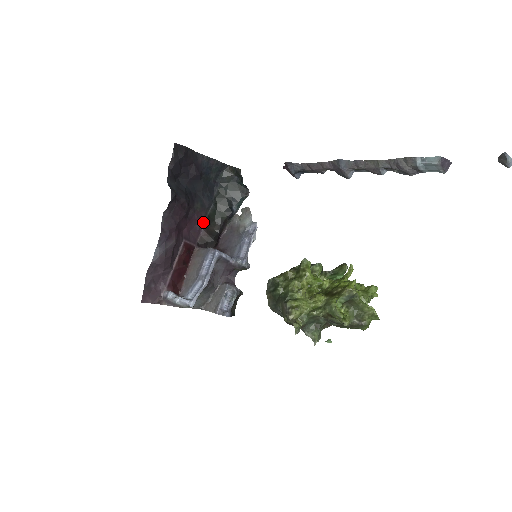
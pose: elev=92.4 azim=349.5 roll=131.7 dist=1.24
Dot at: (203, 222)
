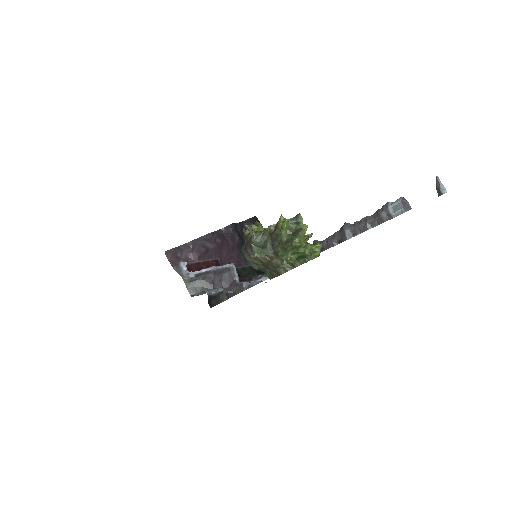
Dot at: (238, 266)
